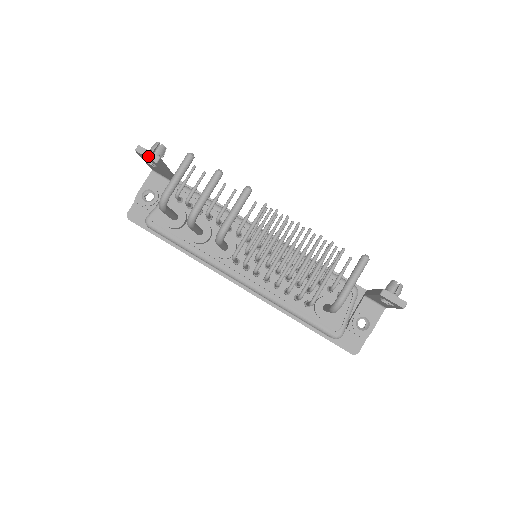
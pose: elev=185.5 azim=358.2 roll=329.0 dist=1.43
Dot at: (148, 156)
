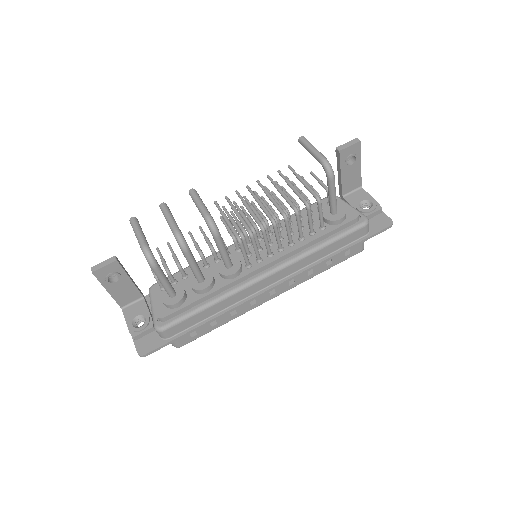
Dot at: (106, 264)
